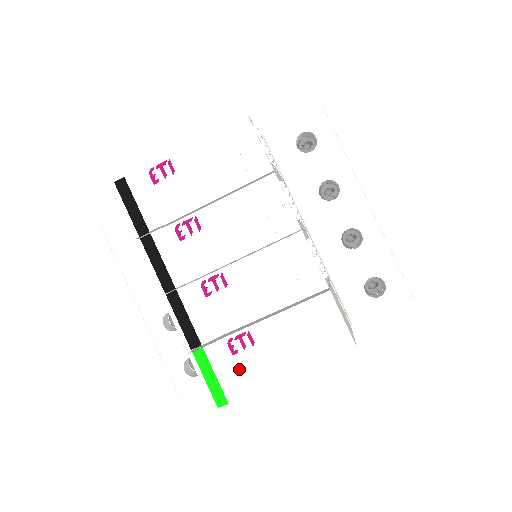
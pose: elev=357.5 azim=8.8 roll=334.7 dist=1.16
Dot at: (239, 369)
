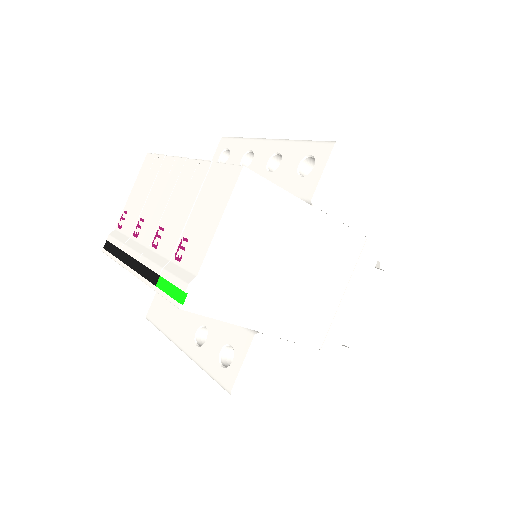
Dot at: (186, 266)
